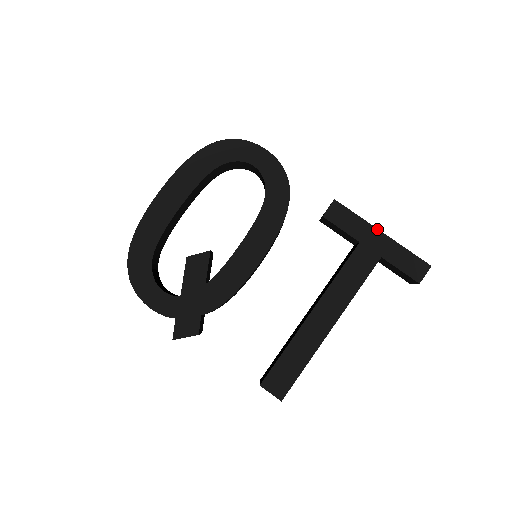
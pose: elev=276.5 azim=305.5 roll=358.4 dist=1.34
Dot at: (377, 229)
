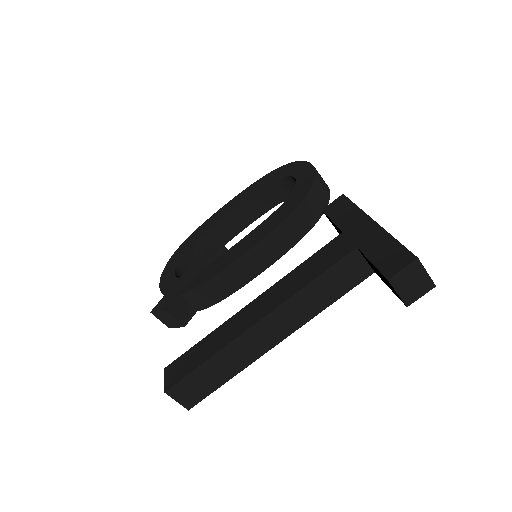
Dot at: (370, 217)
